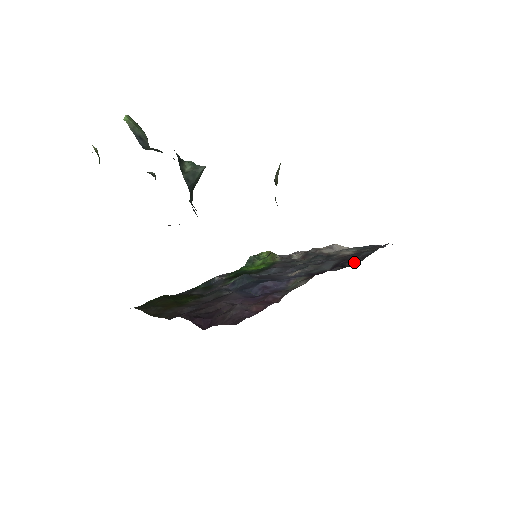
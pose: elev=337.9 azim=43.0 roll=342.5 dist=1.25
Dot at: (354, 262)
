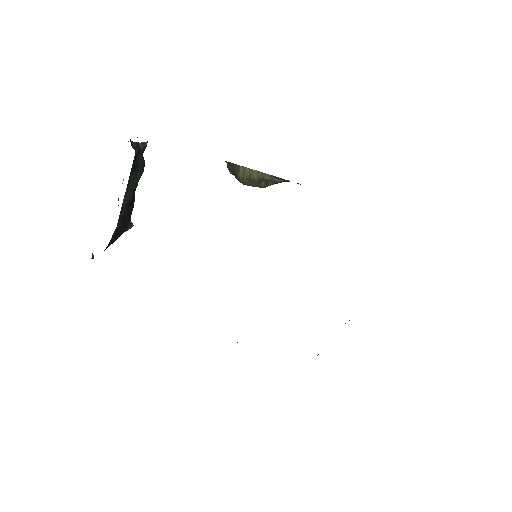
Dot at: occluded
